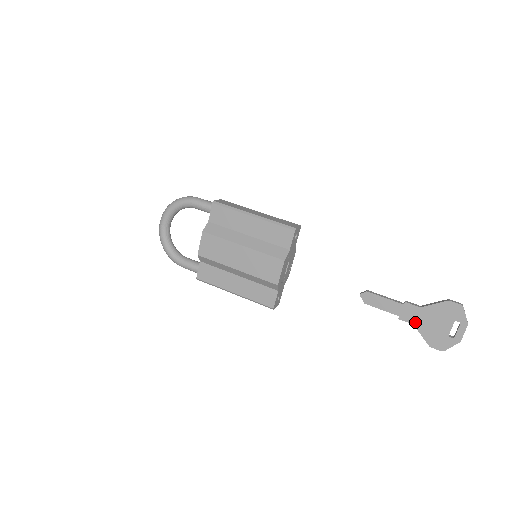
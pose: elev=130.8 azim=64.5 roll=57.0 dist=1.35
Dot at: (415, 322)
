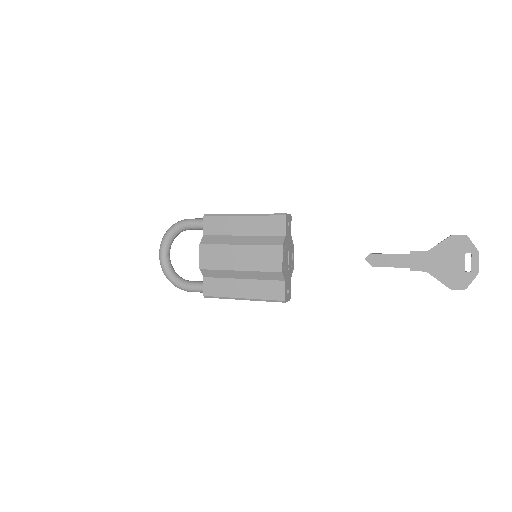
Dot at: (427, 268)
